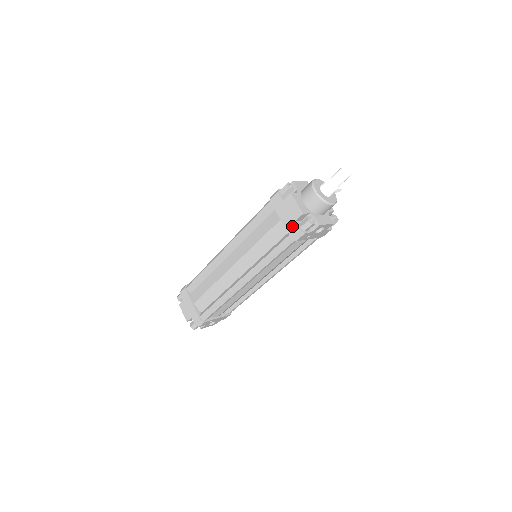
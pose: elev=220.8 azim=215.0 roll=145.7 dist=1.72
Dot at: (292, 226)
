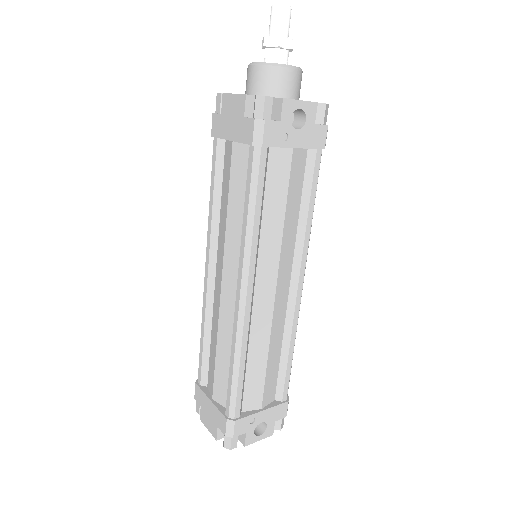
Dot at: (244, 129)
